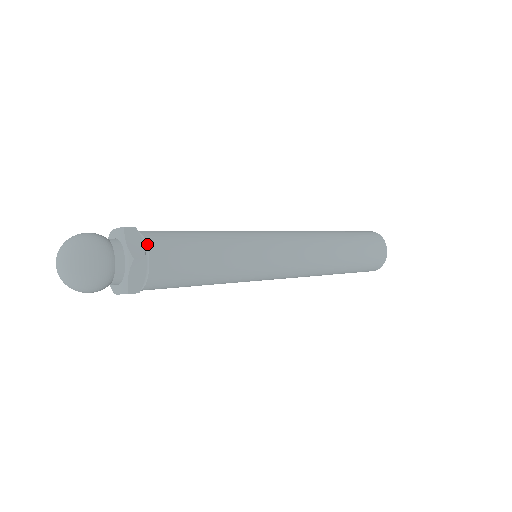
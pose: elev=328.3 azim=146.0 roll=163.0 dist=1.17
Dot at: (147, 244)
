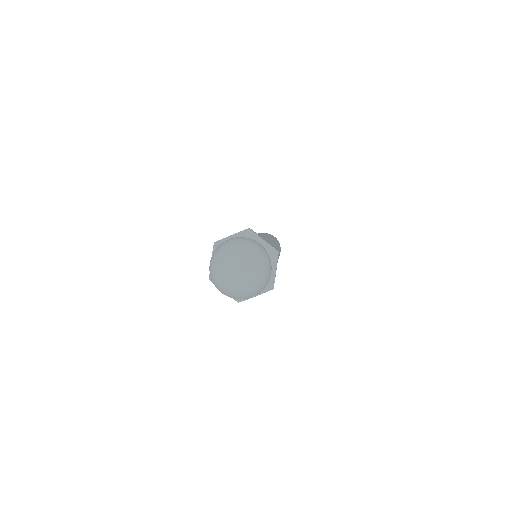
Dot at: occluded
